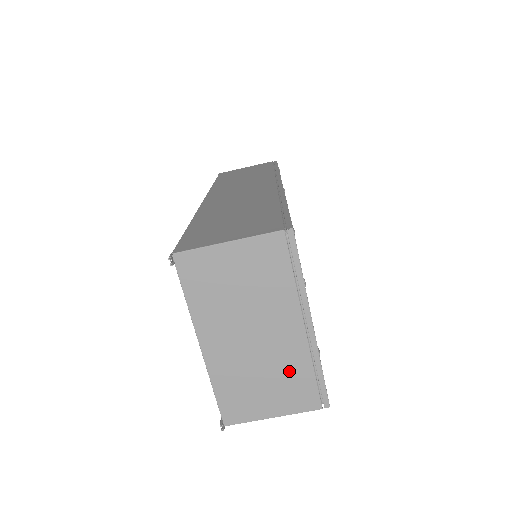
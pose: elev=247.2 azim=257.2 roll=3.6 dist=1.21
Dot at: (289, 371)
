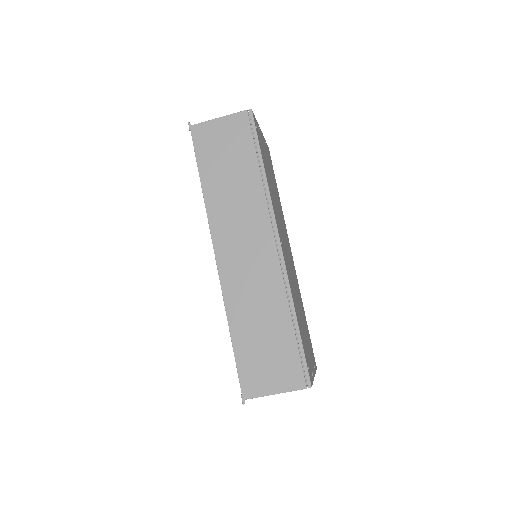
Dot at: occluded
